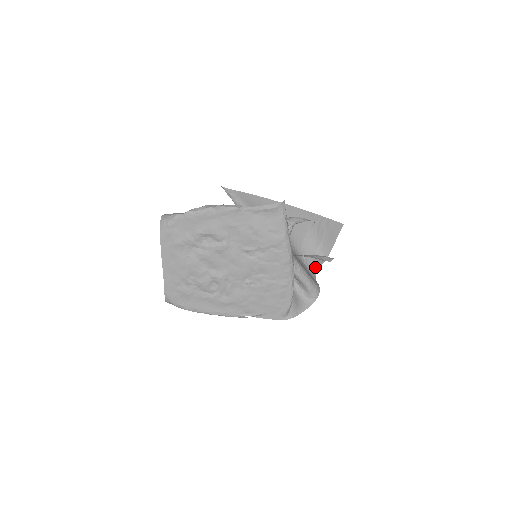
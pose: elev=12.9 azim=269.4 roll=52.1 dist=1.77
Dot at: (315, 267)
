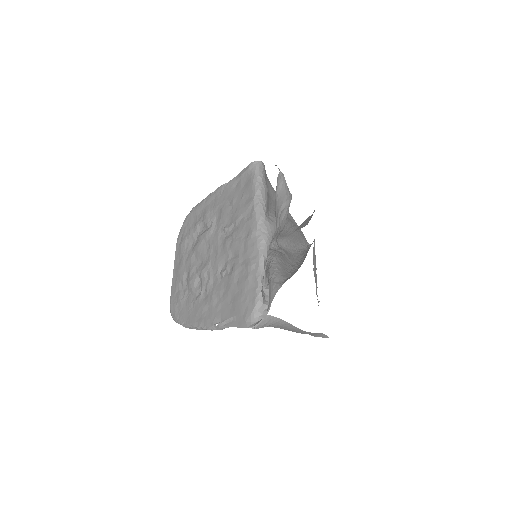
Dot at: occluded
